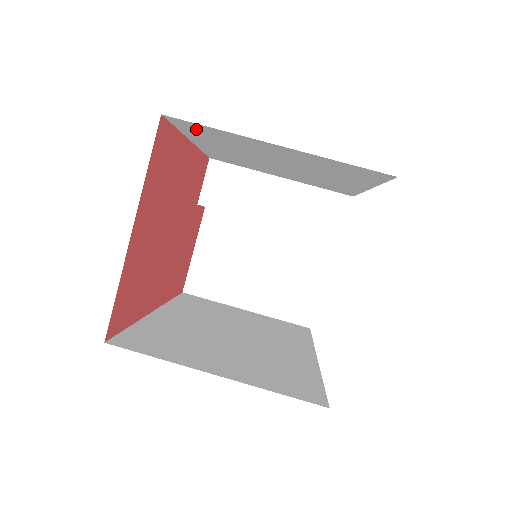
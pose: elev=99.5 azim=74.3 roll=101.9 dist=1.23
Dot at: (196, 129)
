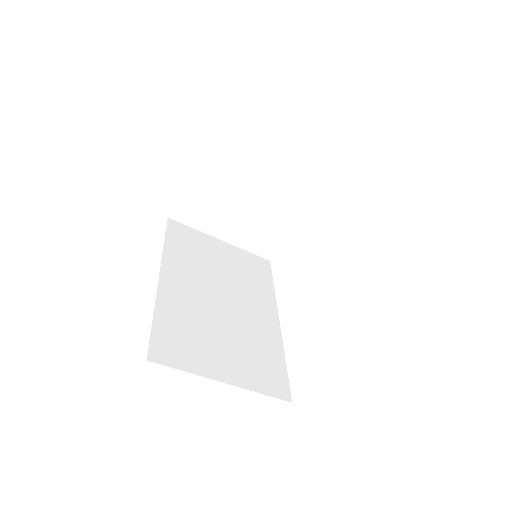
Dot at: occluded
